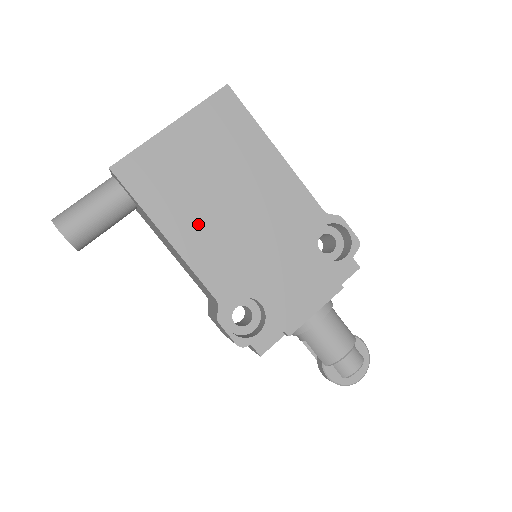
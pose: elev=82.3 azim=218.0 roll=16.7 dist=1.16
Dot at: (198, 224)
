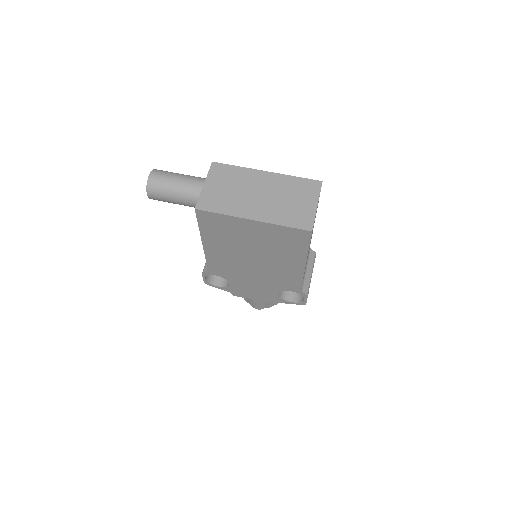
Dot at: (226, 252)
